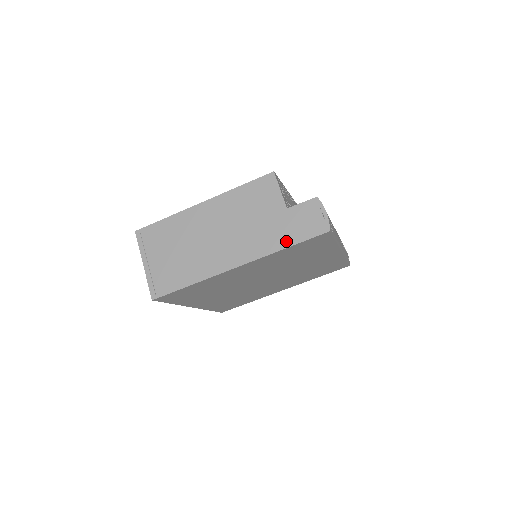
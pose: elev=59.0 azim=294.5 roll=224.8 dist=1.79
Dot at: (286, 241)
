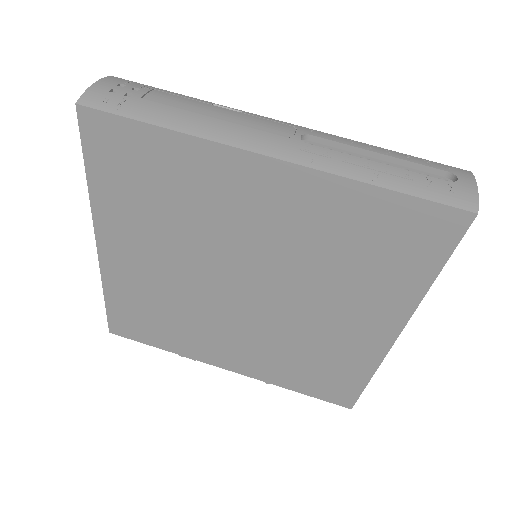
Dot at: occluded
